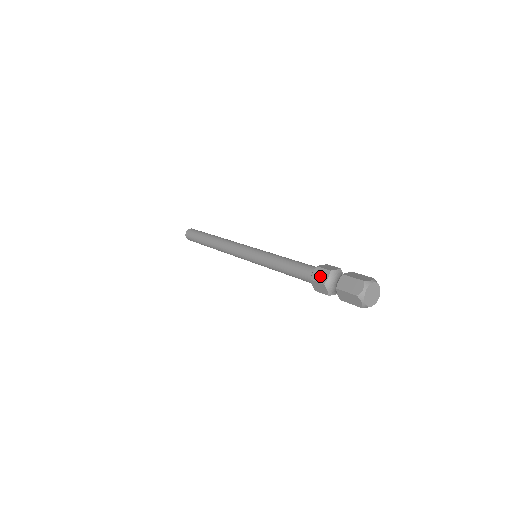
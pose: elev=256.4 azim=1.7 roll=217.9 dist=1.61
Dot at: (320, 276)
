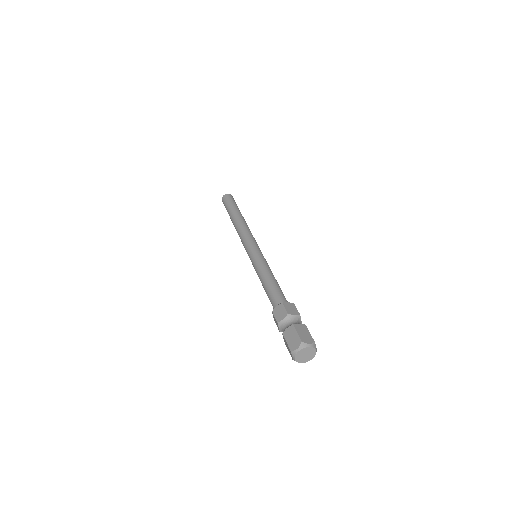
Dot at: (276, 323)
